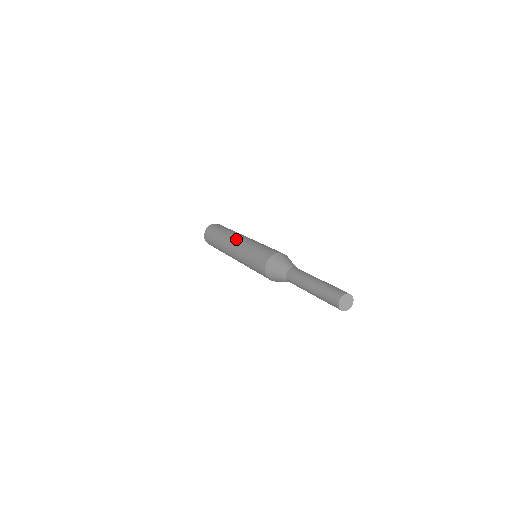
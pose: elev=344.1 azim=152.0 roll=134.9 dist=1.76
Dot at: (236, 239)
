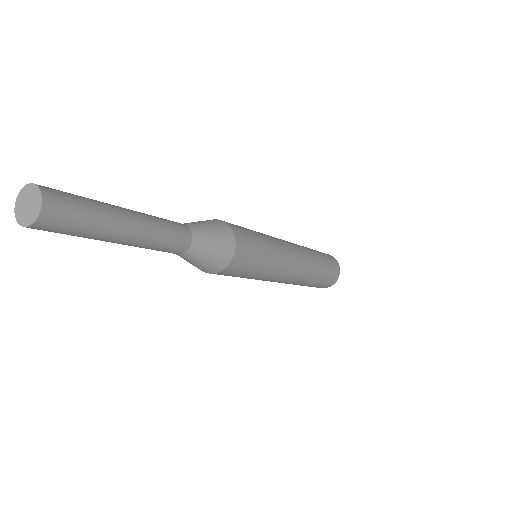
Dot at: occluded
